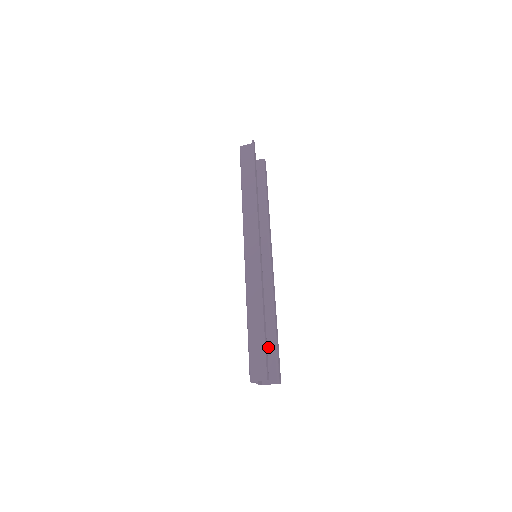
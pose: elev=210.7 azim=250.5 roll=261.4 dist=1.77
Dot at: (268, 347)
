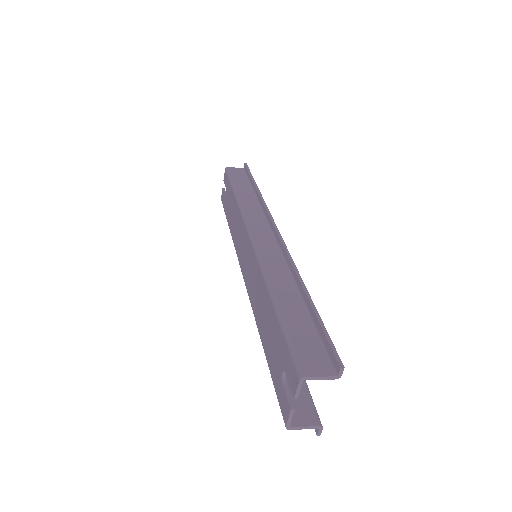
Dot at: occluded
